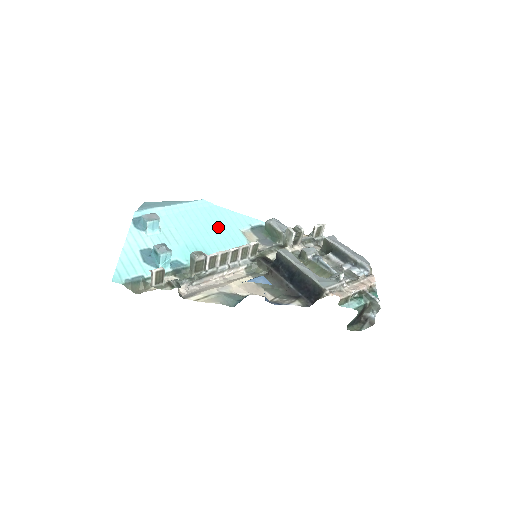
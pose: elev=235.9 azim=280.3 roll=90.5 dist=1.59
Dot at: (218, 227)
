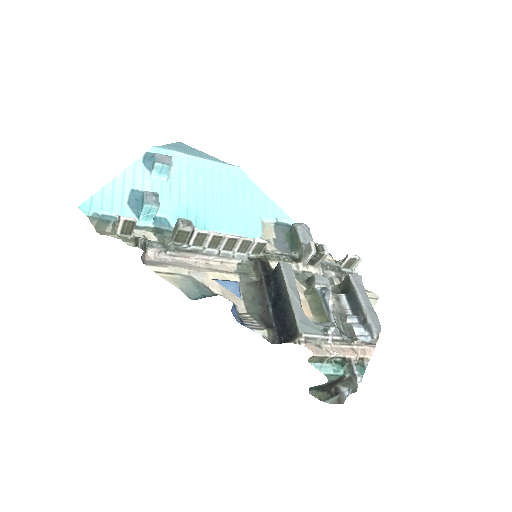
Dot at: (237, 204)
